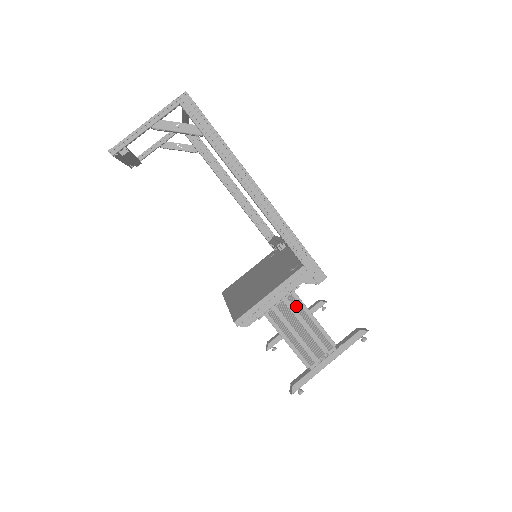
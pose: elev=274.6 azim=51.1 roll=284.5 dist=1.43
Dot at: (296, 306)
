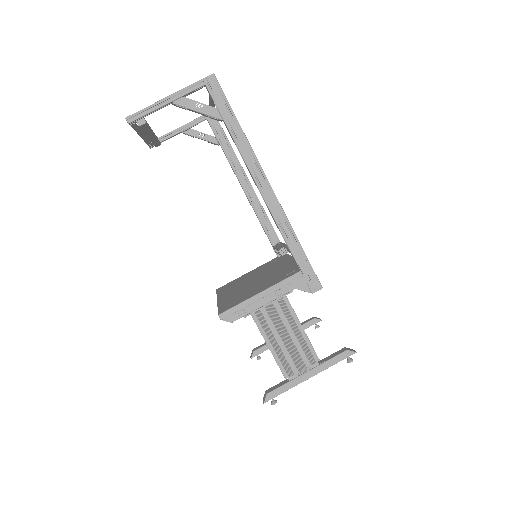
Dot at: (285, 311)
